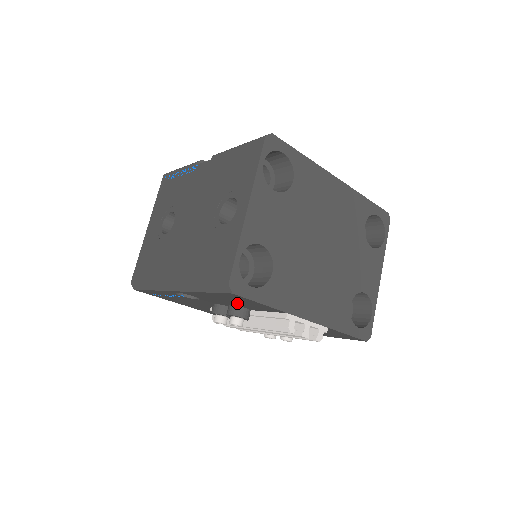
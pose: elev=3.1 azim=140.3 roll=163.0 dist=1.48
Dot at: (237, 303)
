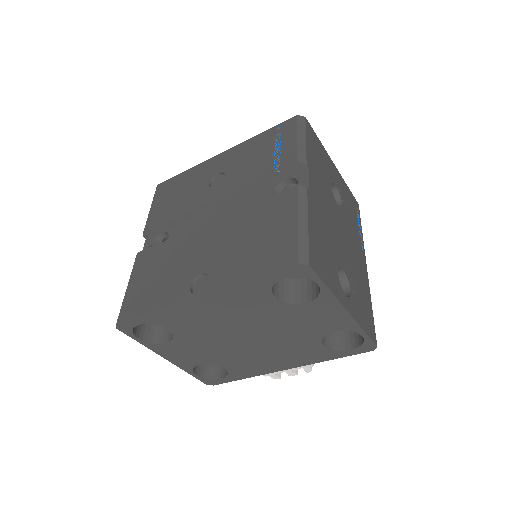
Dot at: occluded
